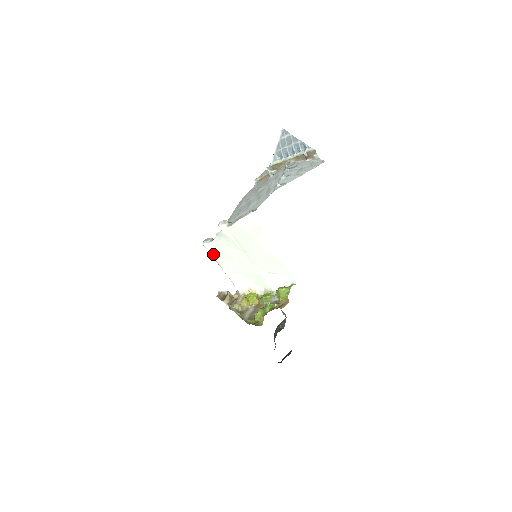
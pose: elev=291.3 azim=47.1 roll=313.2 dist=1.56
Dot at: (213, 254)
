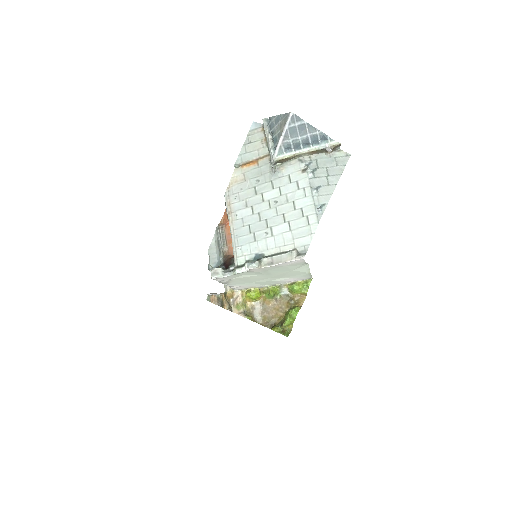
Dot at: (220, 280)
